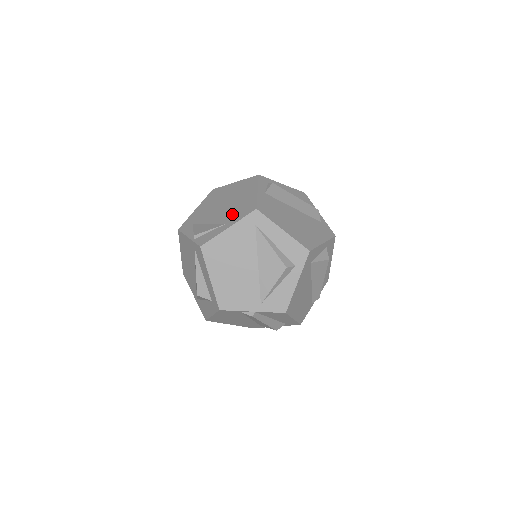
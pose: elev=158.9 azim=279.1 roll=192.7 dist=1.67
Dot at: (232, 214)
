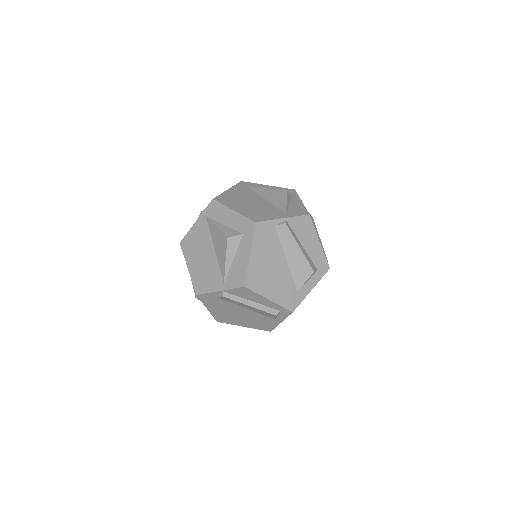
Dot at: occluded
